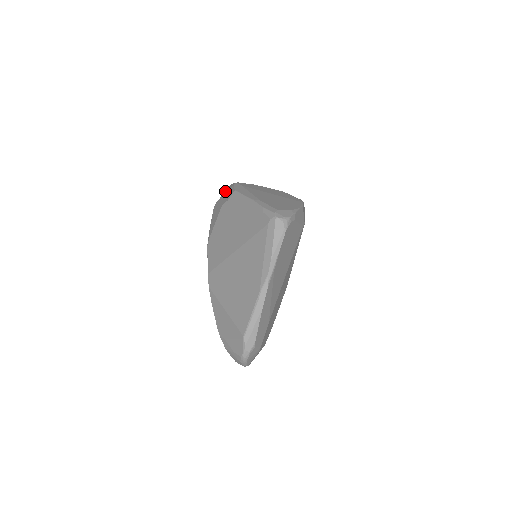
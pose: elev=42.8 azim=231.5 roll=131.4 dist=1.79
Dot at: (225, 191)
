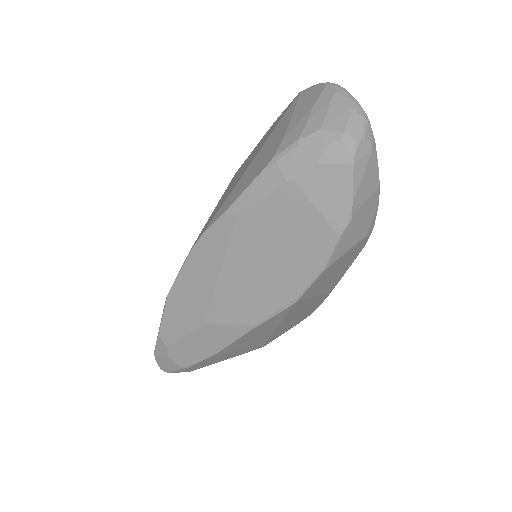
Dot at: occluded
